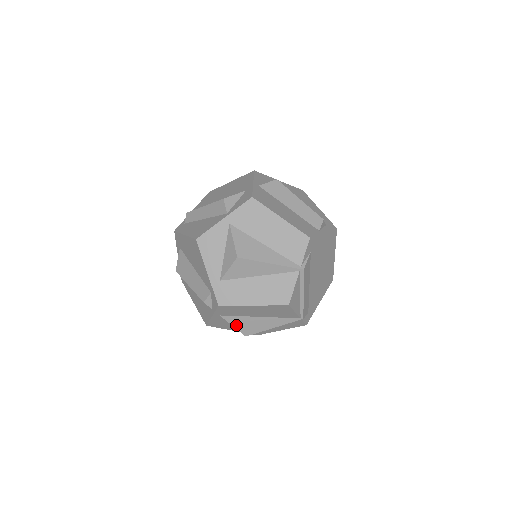
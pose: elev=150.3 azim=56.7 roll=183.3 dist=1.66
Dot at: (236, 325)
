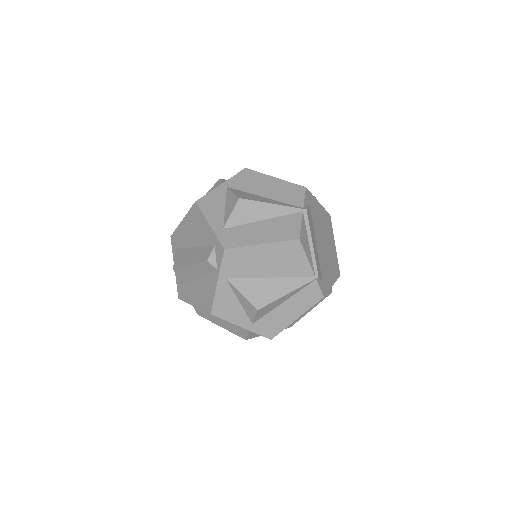
Dot at: (245, 293)
